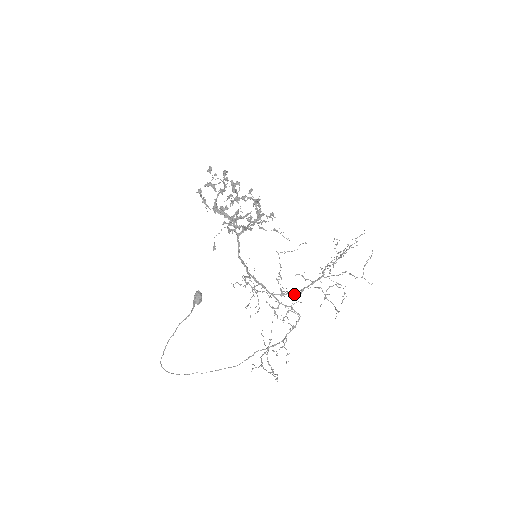
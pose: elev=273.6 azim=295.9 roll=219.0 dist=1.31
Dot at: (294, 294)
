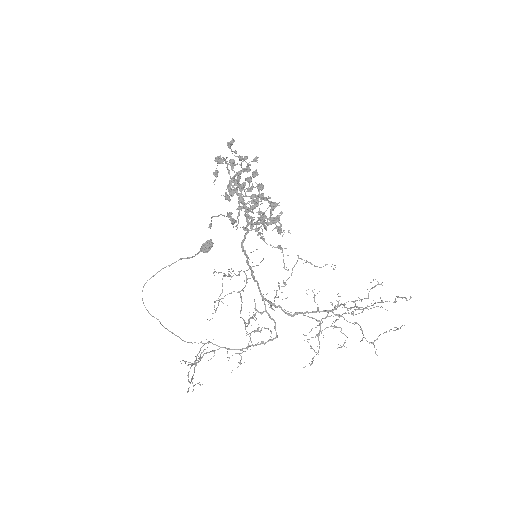
Dot at: (284, 312)
